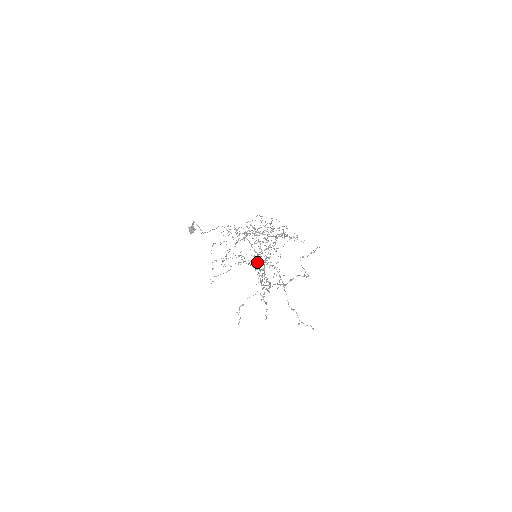
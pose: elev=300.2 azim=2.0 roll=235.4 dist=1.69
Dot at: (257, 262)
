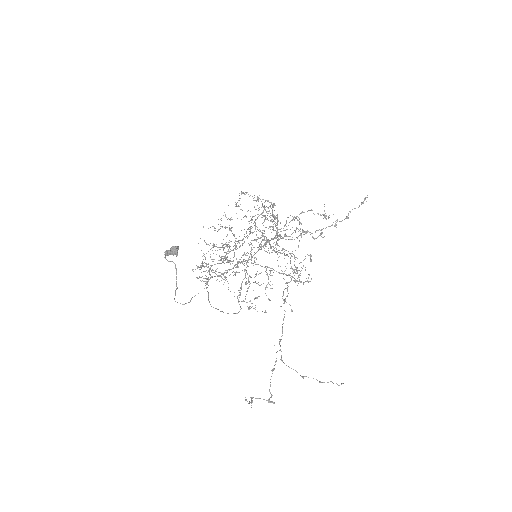
Dot at: occluded
